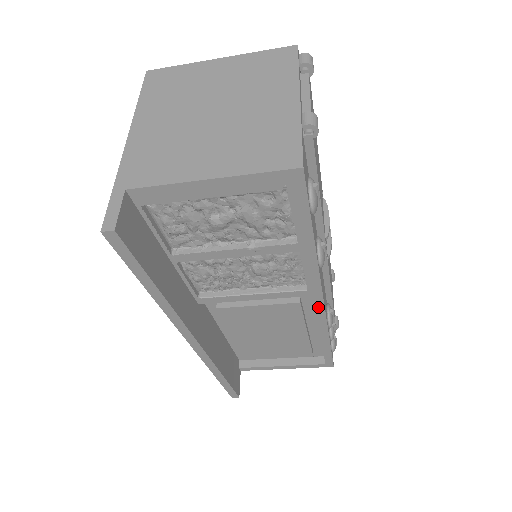
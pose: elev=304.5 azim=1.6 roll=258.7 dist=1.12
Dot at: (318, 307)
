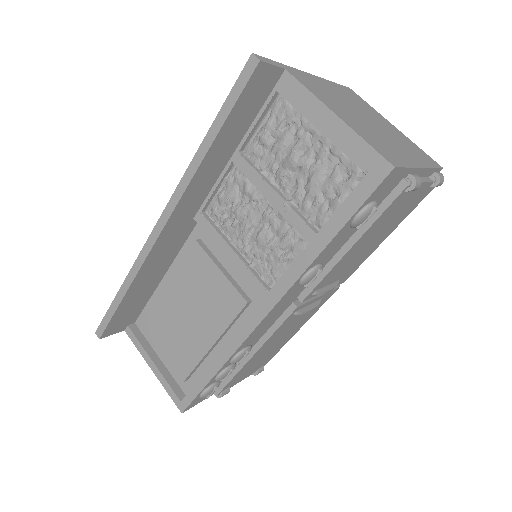
Dot at: (253, 321)
